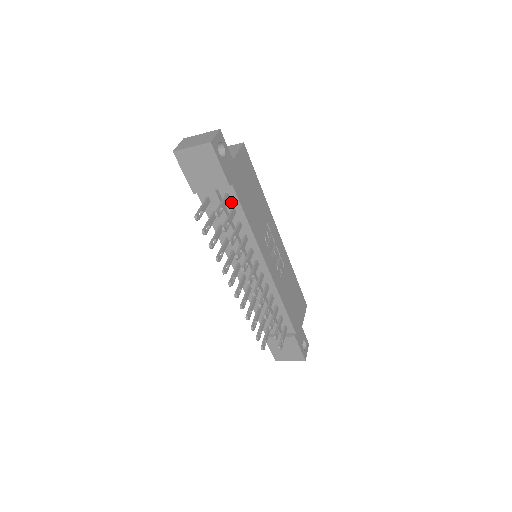
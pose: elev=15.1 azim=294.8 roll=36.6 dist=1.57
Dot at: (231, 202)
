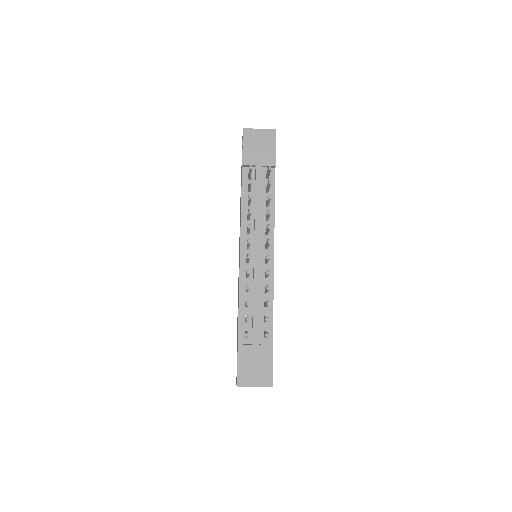
Dot at: occluded
